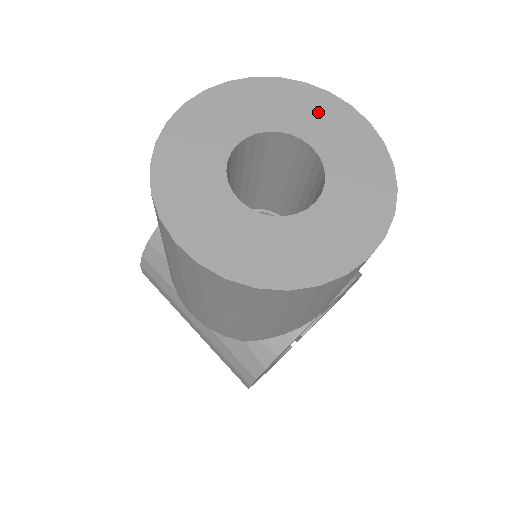
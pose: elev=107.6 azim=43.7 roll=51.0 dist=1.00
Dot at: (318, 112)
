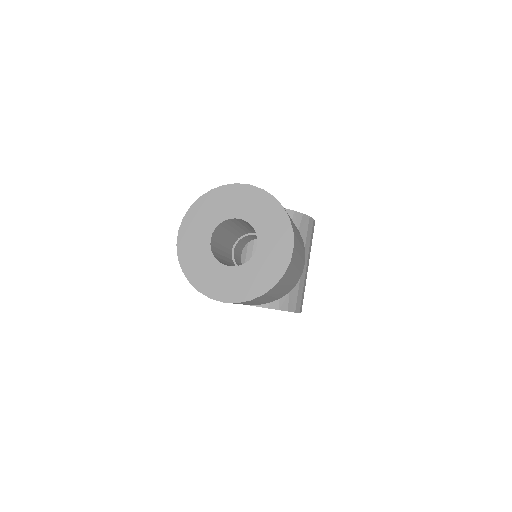
Dot at: (278, 236)
